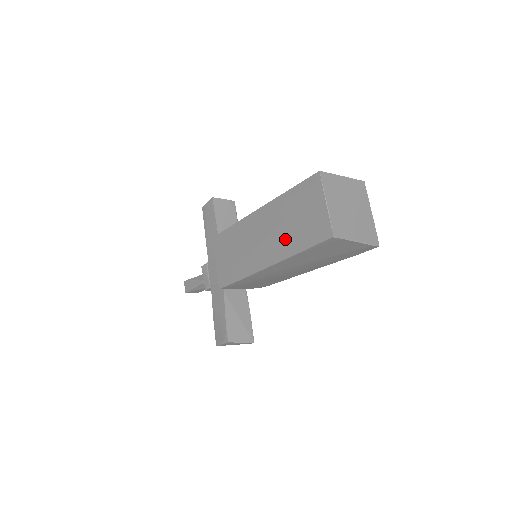
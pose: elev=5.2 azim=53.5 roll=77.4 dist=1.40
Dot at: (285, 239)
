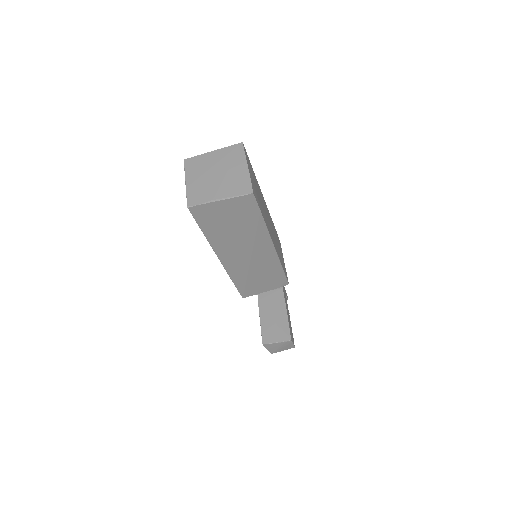
Dot at: occluded
